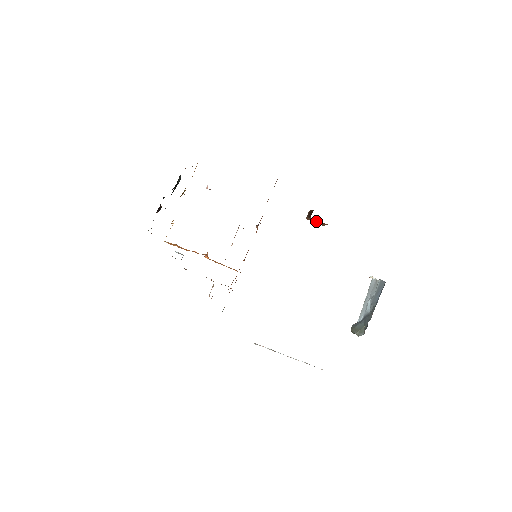
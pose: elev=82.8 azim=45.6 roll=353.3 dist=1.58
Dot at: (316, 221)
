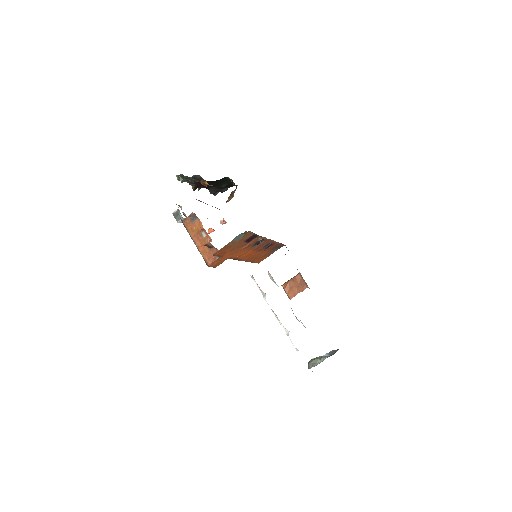
Dot at: (293, 286)
